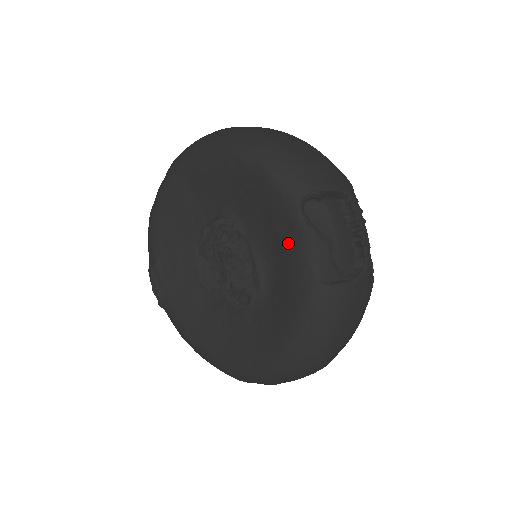
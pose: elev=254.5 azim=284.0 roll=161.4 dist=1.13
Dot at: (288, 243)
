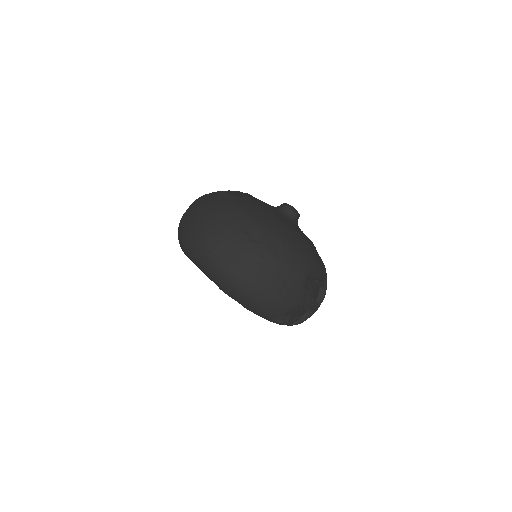
Dot at: occluded
